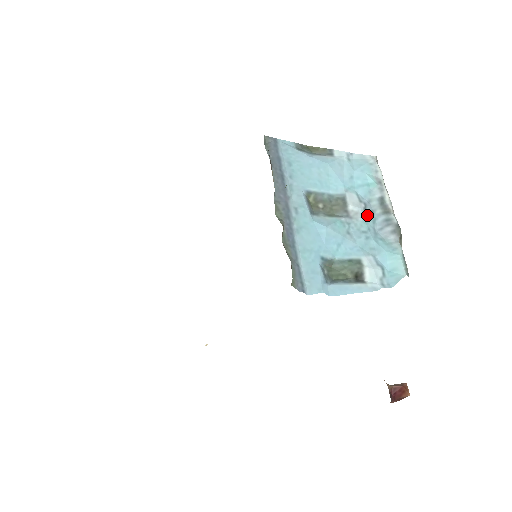
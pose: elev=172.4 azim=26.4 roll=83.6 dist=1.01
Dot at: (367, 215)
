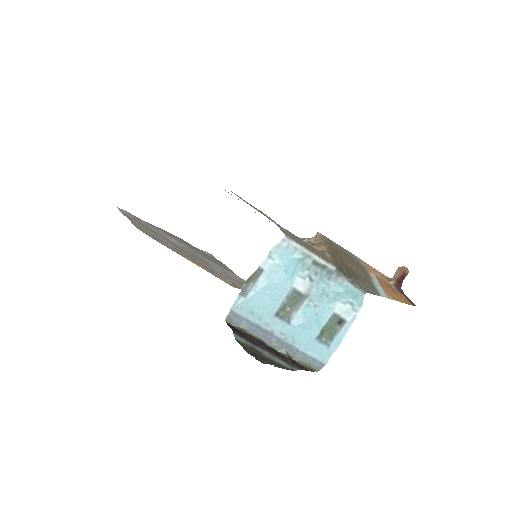
Dot at: (315, 281)
